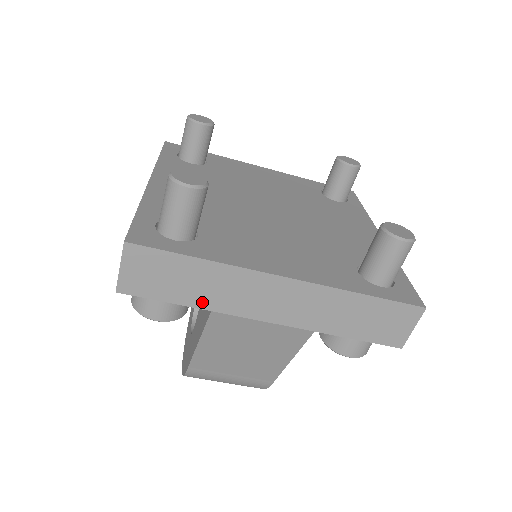
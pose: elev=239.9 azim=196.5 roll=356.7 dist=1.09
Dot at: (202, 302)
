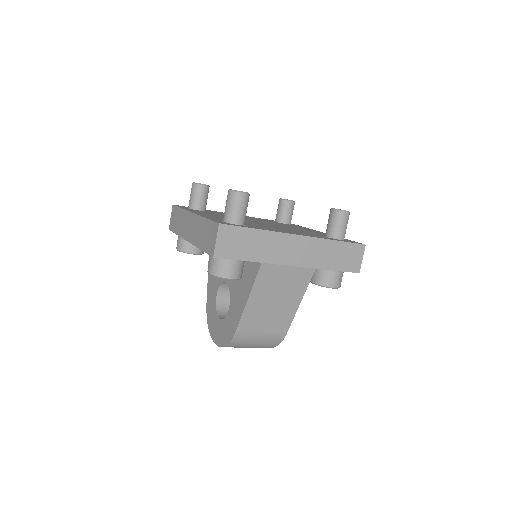
Dot at: (258, 257)
